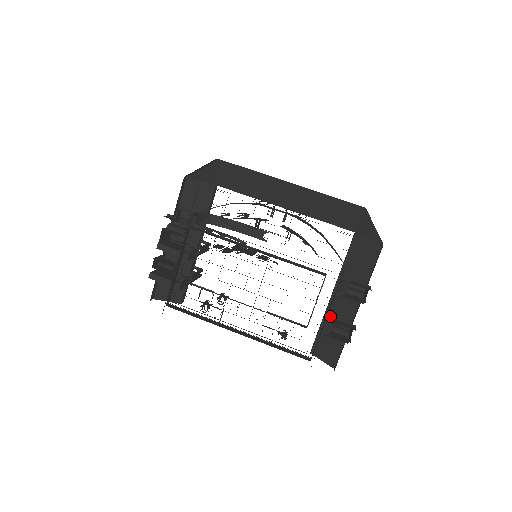
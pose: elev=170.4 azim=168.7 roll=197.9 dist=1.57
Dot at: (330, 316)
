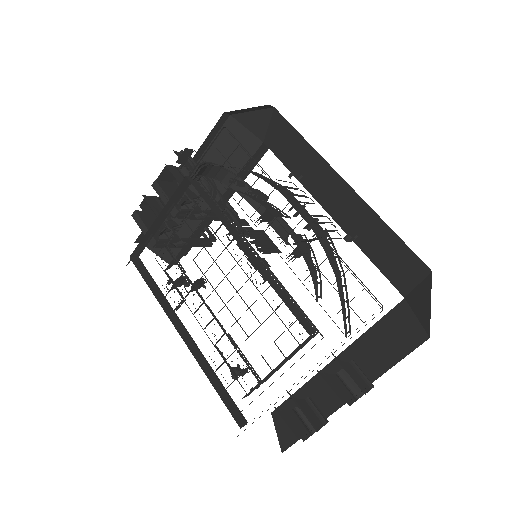
Dot at: (314, 386)
